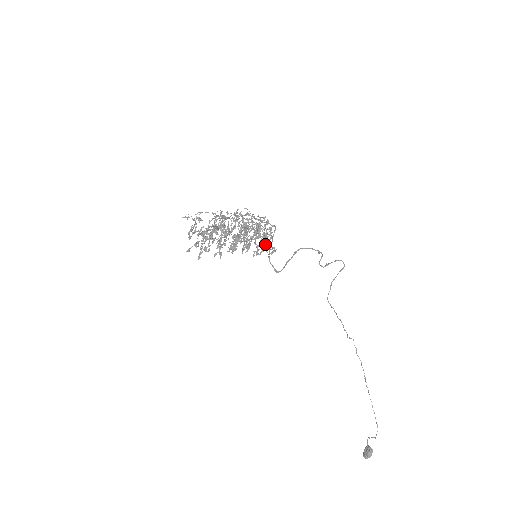
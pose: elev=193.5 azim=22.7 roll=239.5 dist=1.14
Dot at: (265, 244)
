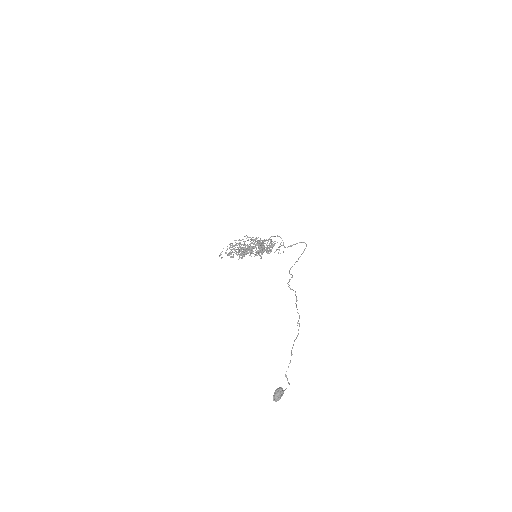
Dot at: (252, 242)
